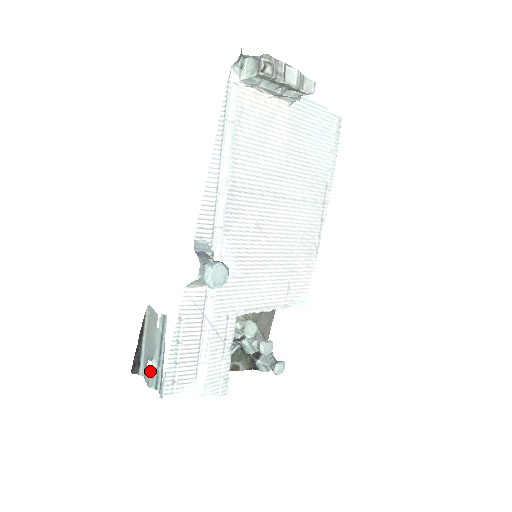
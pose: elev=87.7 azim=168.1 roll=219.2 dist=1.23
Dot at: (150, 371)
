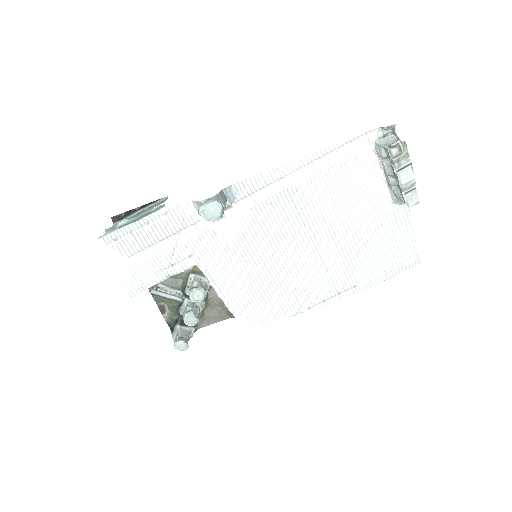
Dot at: (117, 223)
